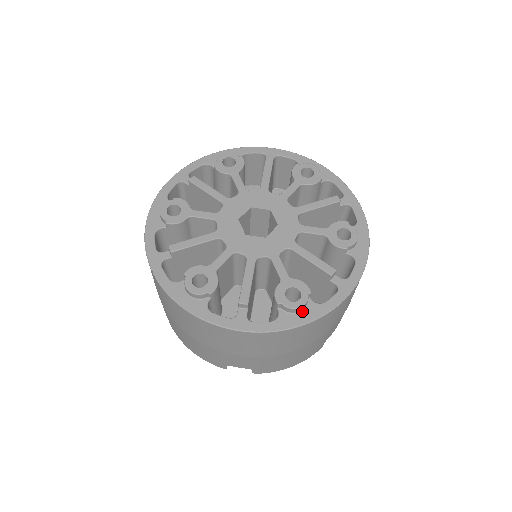
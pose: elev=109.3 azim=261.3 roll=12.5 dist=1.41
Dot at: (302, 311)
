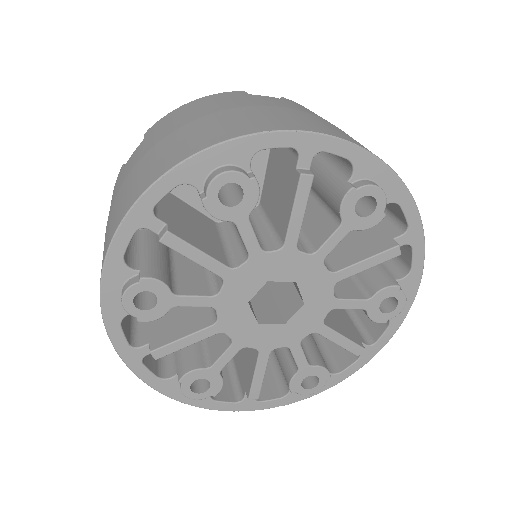
Dot at: occluded
